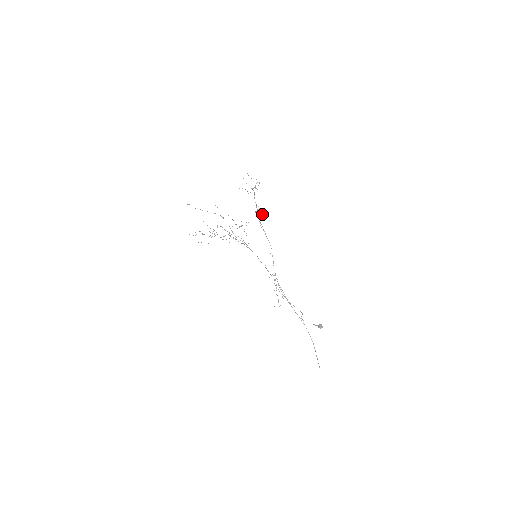
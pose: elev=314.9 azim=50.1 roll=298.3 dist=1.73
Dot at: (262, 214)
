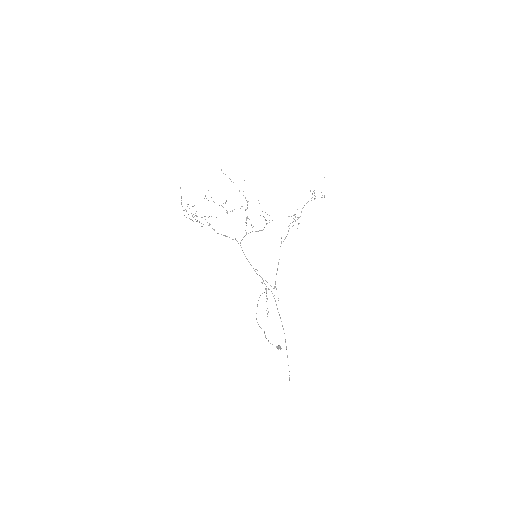
Dot at: occluded
